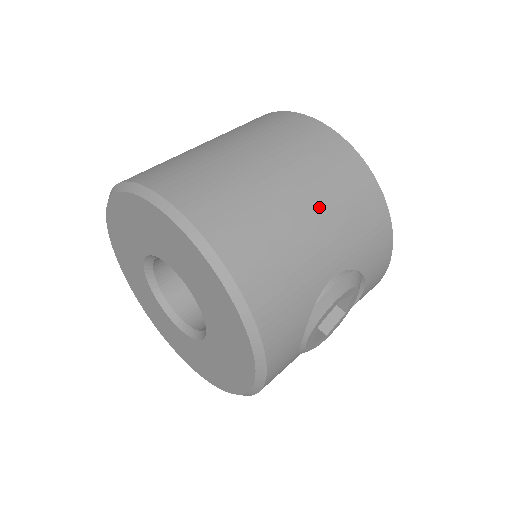
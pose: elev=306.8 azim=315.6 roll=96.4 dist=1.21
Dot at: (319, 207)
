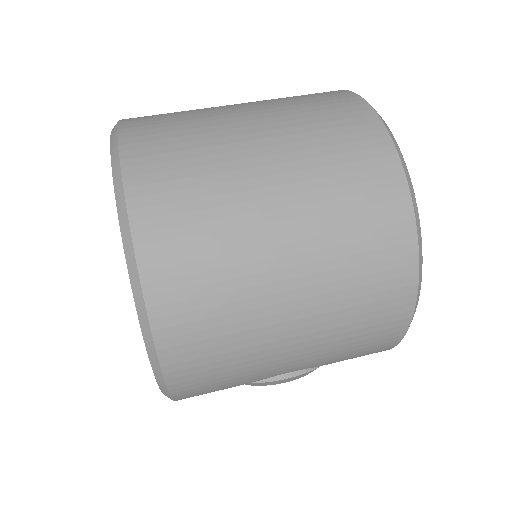
Dot at: (313, 331)
